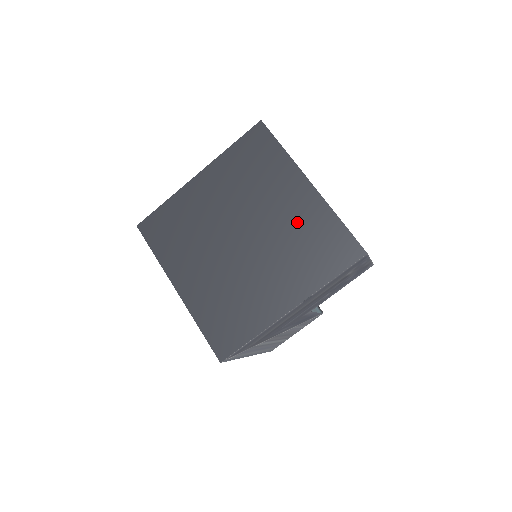
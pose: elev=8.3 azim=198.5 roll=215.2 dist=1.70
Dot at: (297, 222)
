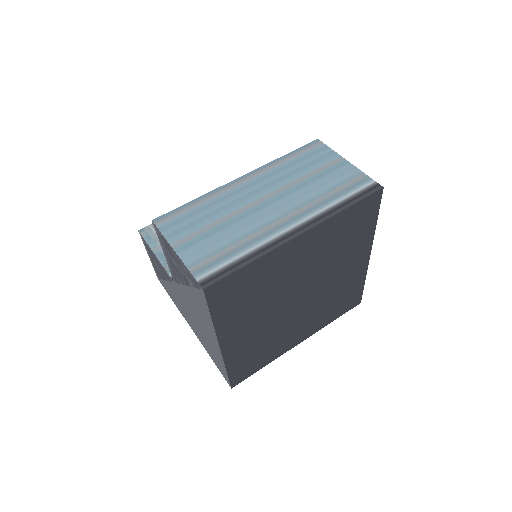
Dot at: (322, 249)
